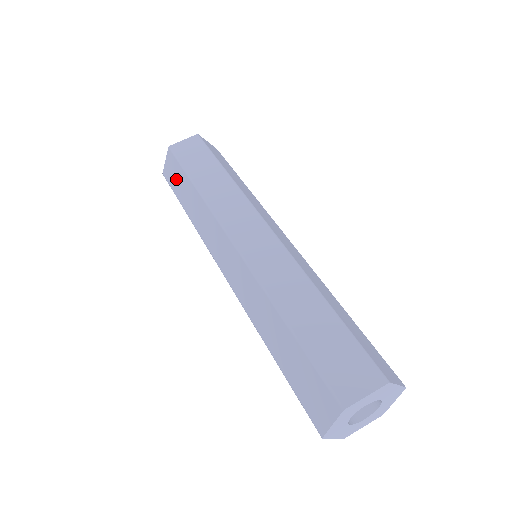
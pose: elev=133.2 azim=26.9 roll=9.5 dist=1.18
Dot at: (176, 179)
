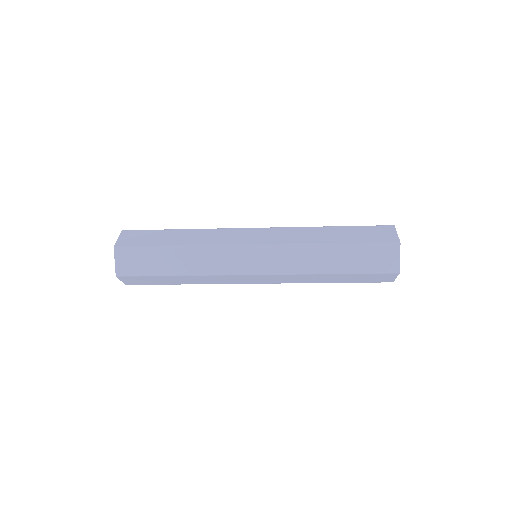
Dot at: (147, 238)
